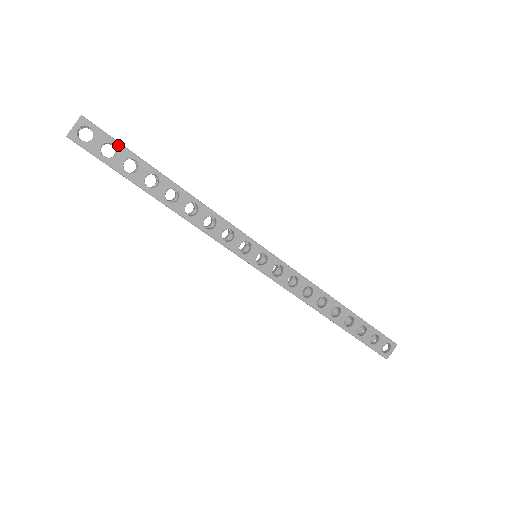
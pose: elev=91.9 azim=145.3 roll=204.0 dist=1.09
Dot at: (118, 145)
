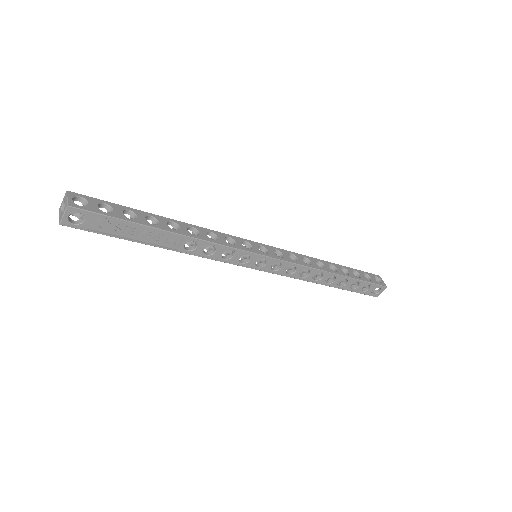
Dot at: (109, 203)
